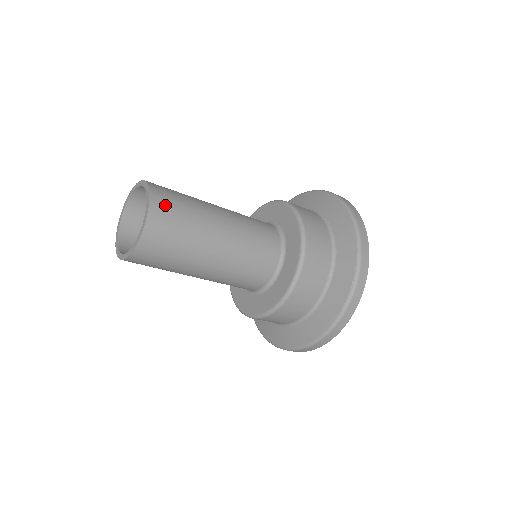
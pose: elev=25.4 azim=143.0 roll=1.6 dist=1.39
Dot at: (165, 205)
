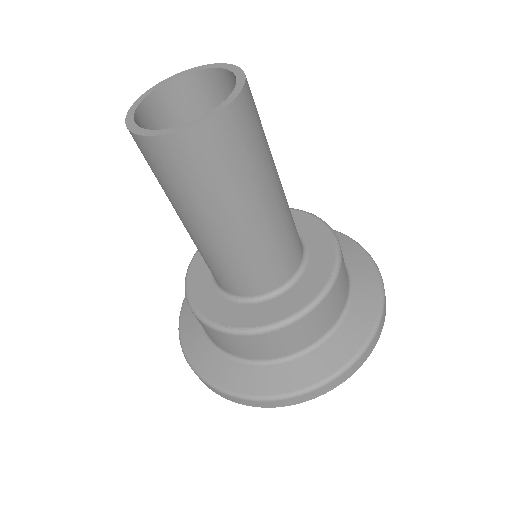
Dot at: (253, 105)
